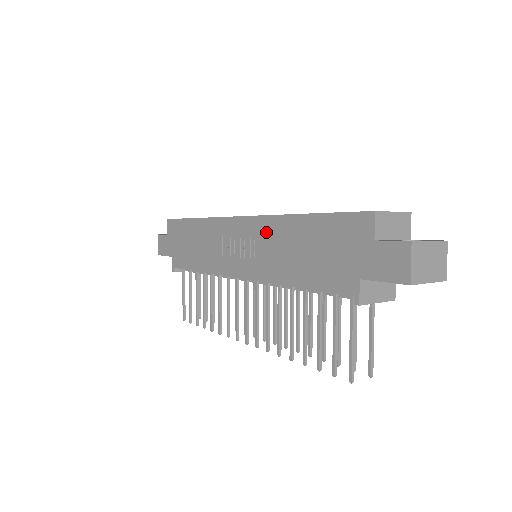
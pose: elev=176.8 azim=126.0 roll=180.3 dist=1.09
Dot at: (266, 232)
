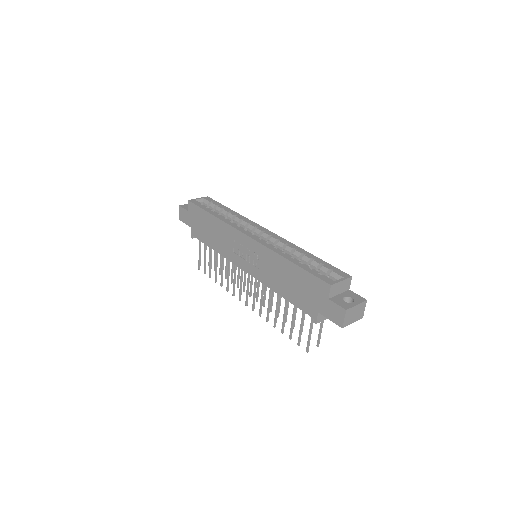
Dot at: (266, 257)
